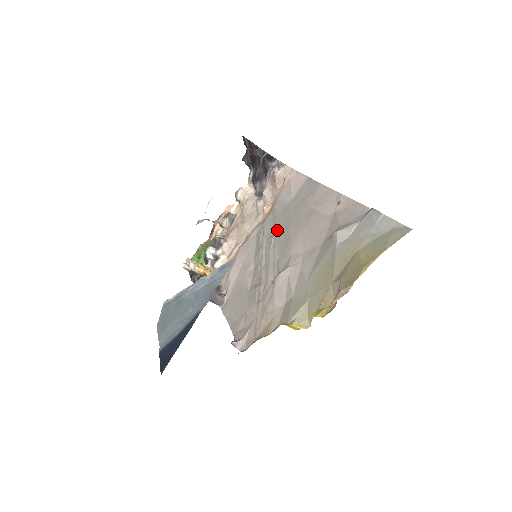
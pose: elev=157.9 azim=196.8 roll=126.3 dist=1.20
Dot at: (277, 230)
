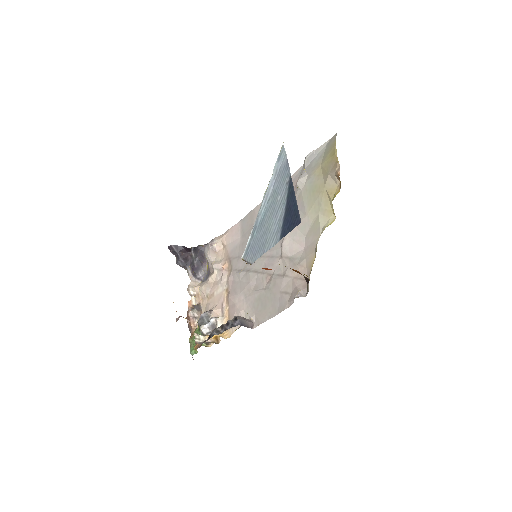
Dot at: occluded
